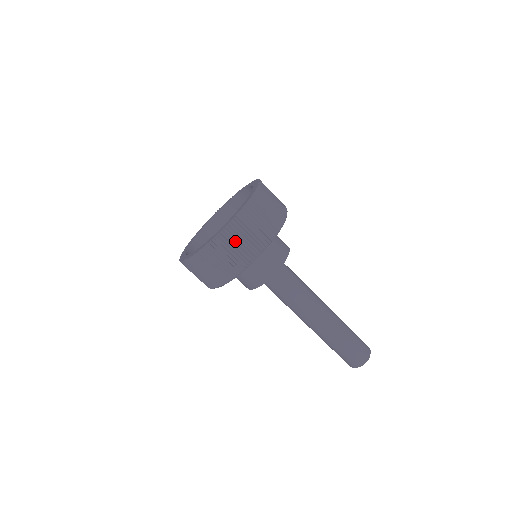
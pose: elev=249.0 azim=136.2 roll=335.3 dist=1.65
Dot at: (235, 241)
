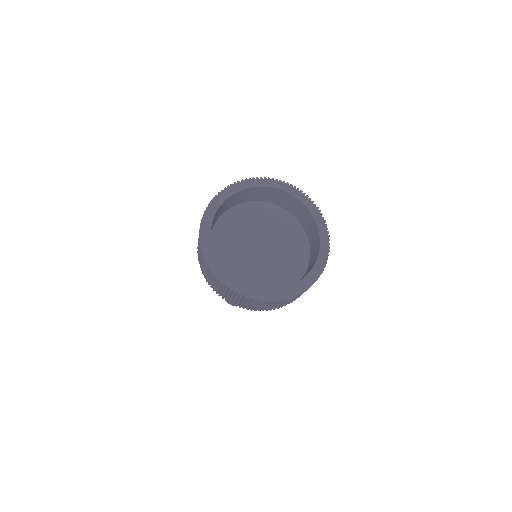
Dot at: (267, 306)
